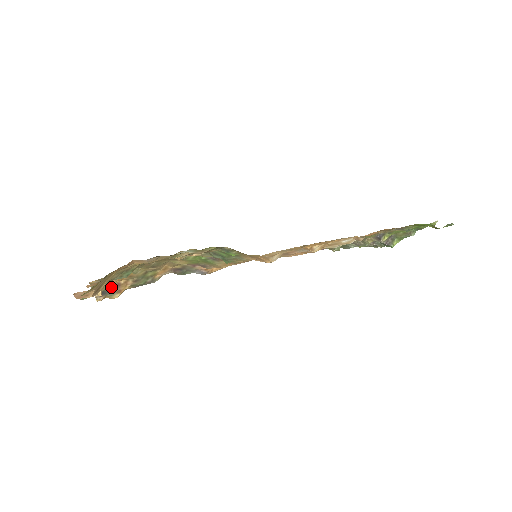
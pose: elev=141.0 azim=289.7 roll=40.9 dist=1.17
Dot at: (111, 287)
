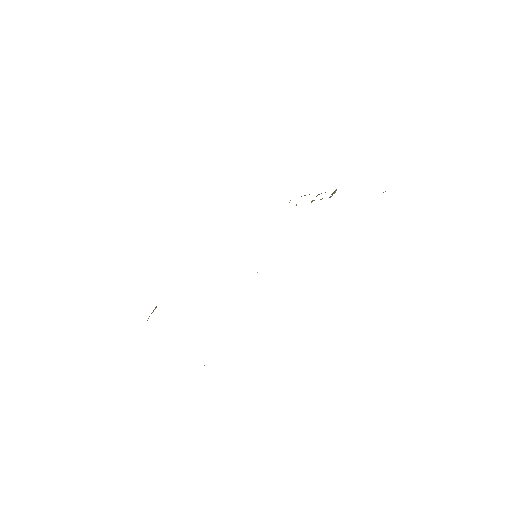
Dot at: occluded
